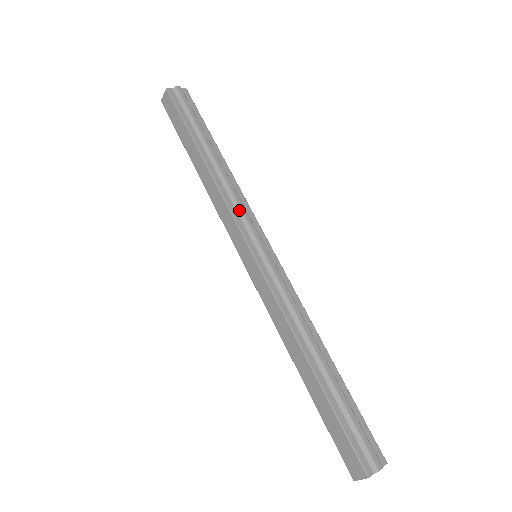
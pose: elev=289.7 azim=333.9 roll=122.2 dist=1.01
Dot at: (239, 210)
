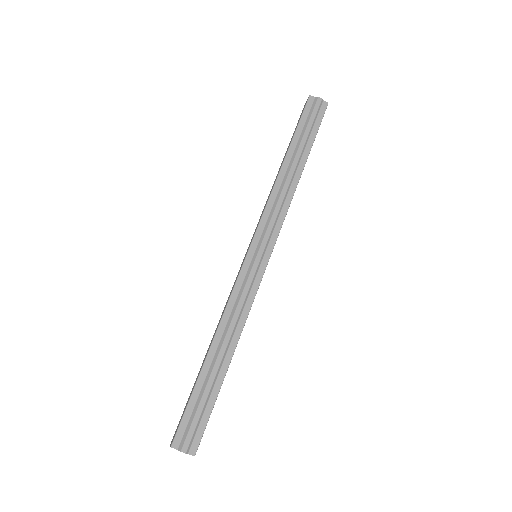
Dot at: (271, 215)
